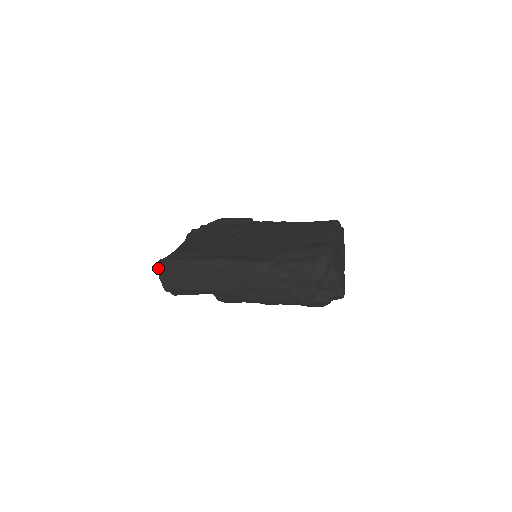
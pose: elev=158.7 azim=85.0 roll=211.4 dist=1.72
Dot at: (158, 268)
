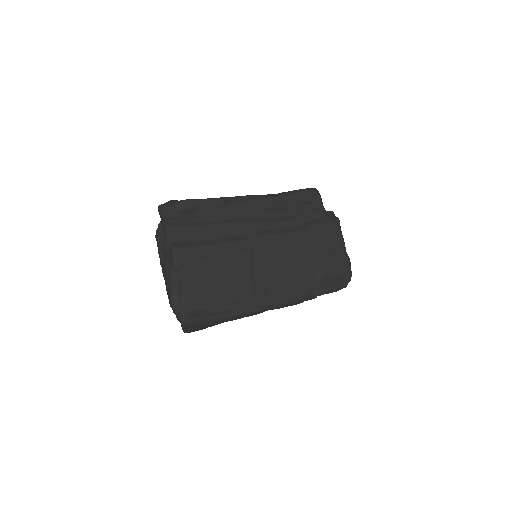
Dot at: (183, 328)
